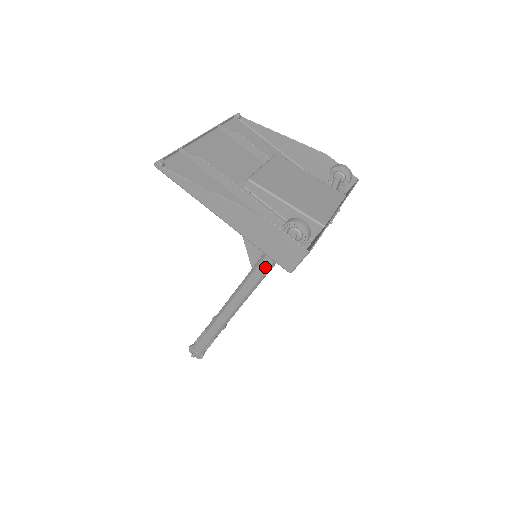
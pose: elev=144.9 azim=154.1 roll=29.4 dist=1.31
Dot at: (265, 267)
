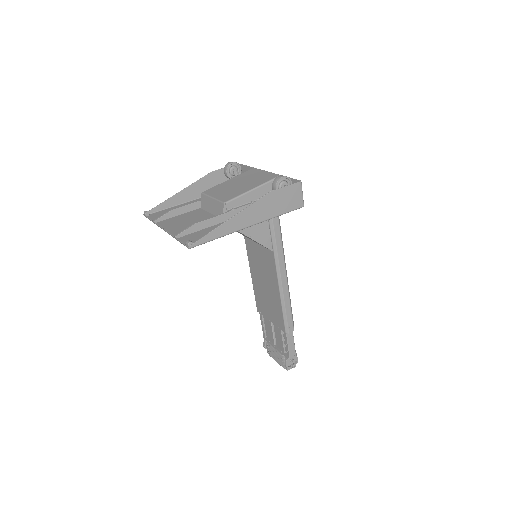
Dot at: (279, 238)
